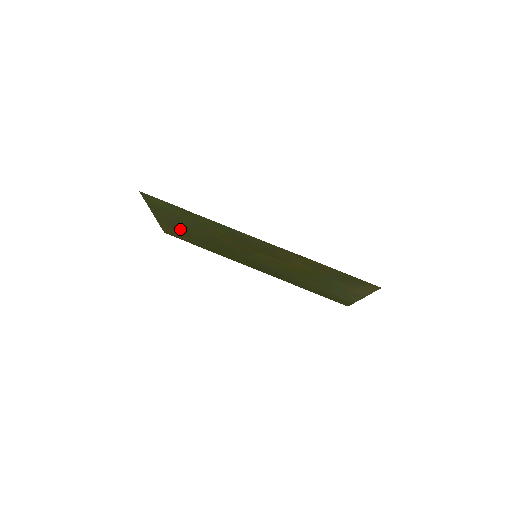
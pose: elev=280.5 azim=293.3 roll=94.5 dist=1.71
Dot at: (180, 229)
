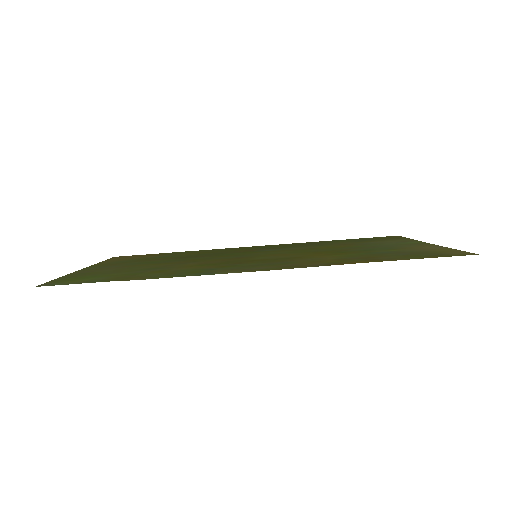
Dot at: (131, 262)
